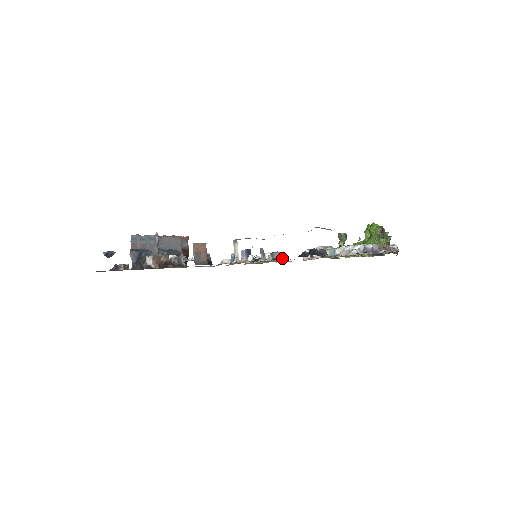
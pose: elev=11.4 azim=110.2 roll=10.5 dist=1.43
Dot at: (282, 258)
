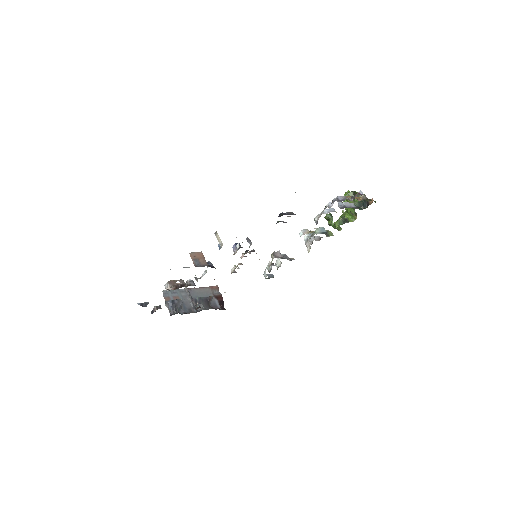
Dot at: occluded
